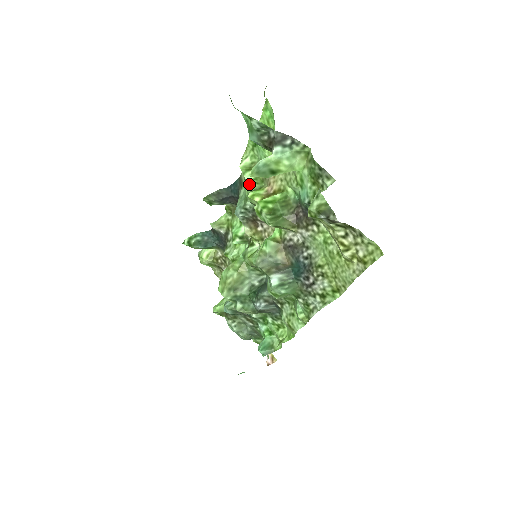
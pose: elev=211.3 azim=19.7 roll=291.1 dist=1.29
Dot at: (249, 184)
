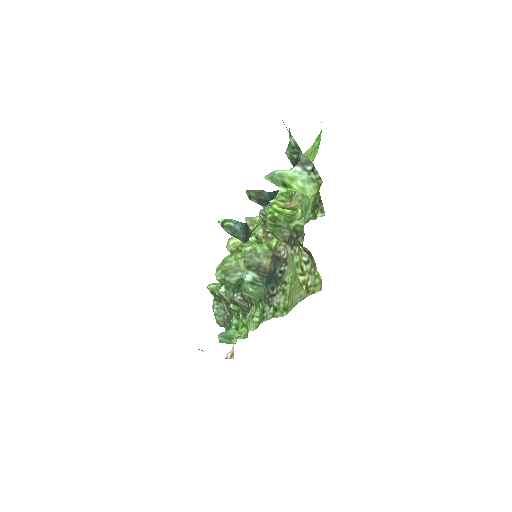
Dot at: (280, 195)
